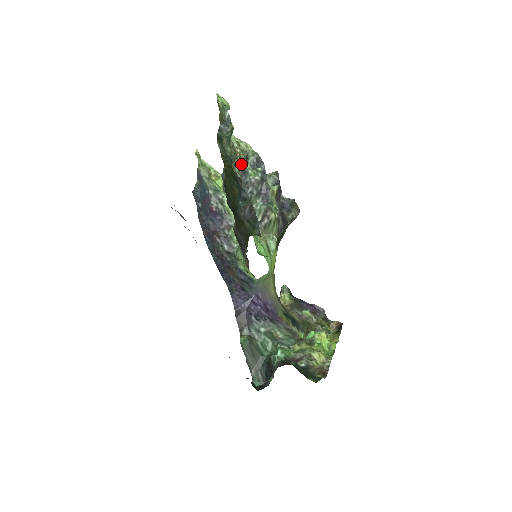
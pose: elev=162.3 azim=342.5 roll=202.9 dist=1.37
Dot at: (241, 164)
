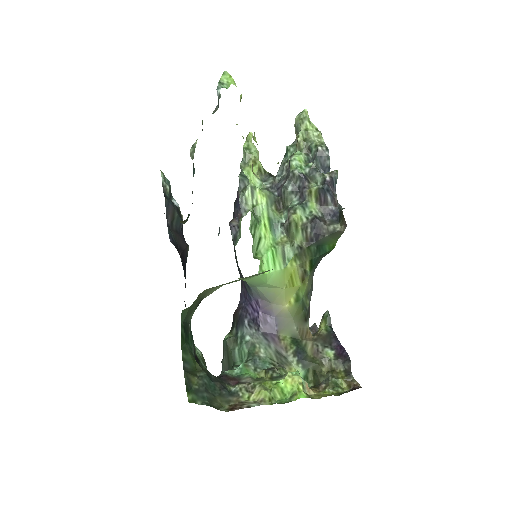
Dot at: (292, 154)
